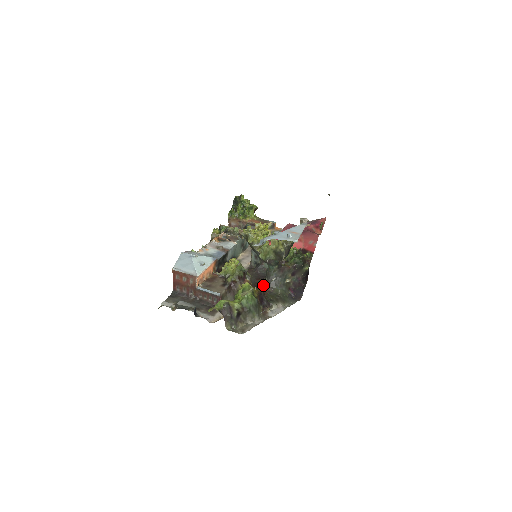
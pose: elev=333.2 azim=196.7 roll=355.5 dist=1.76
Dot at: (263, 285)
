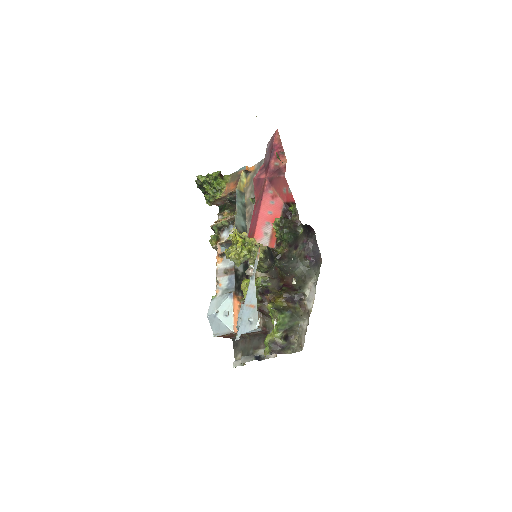
Dot at: (283, 276)
